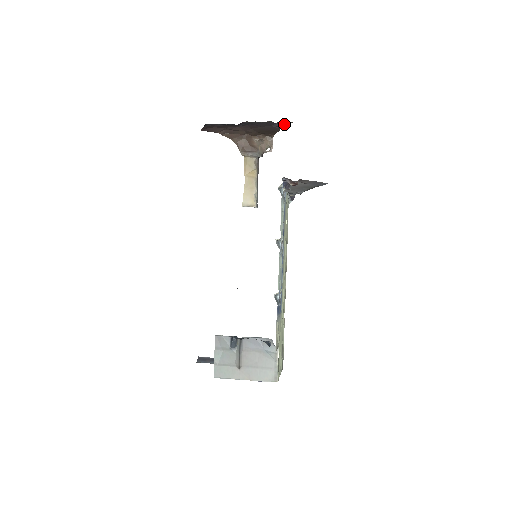
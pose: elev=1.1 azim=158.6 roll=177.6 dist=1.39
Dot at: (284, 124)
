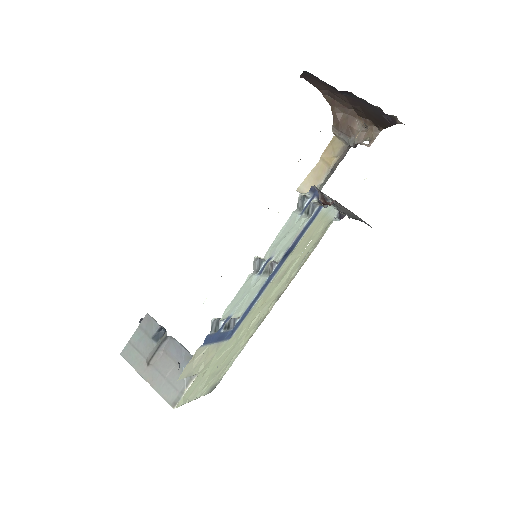
Dot at: (397, 121)
